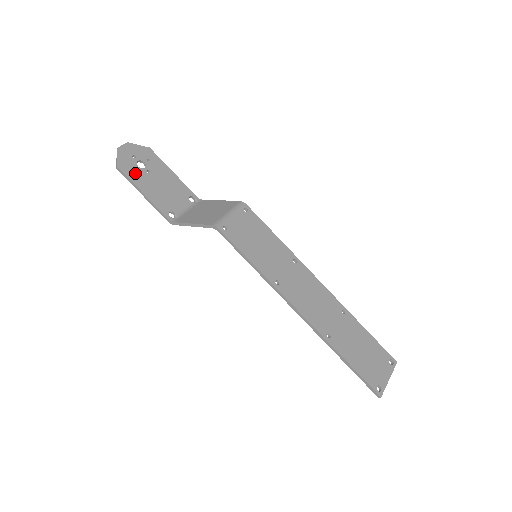
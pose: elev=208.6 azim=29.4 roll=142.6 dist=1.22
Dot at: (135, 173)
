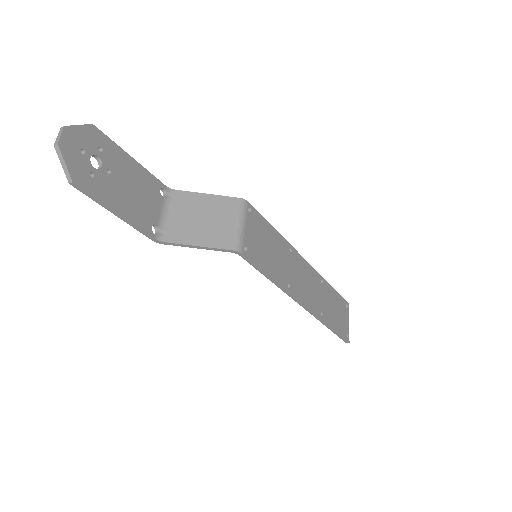
Dot at: (96, 183)
